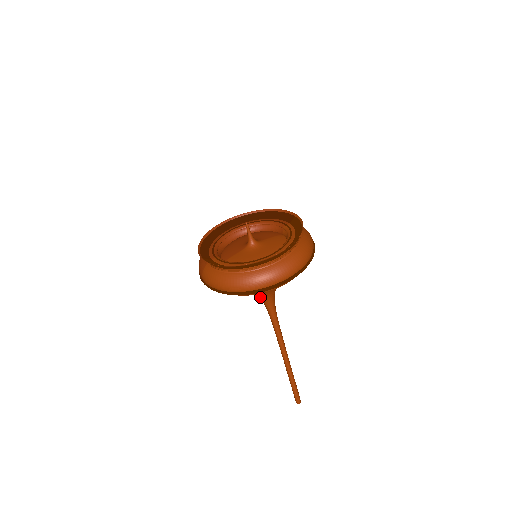
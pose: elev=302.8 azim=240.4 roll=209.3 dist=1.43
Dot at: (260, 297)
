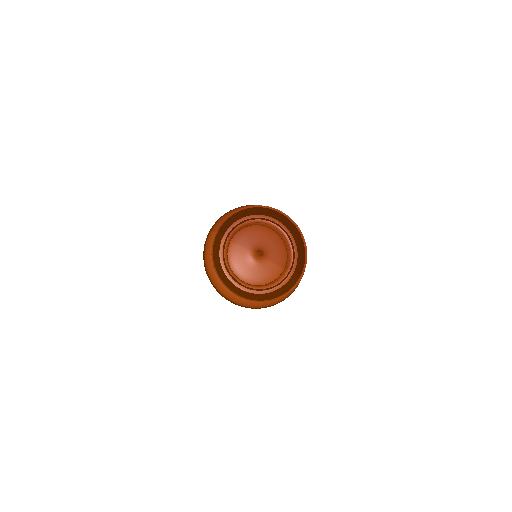
Dot at: occluded
